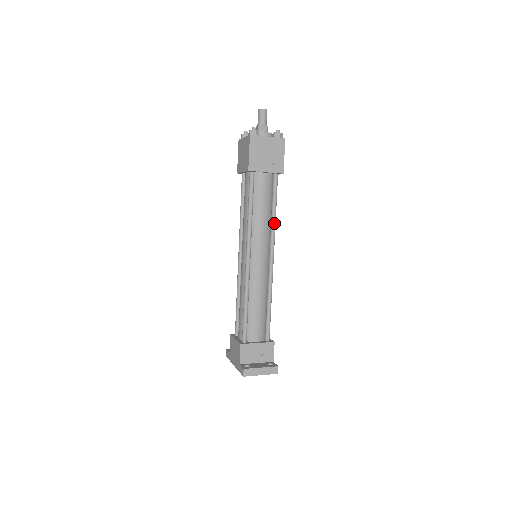
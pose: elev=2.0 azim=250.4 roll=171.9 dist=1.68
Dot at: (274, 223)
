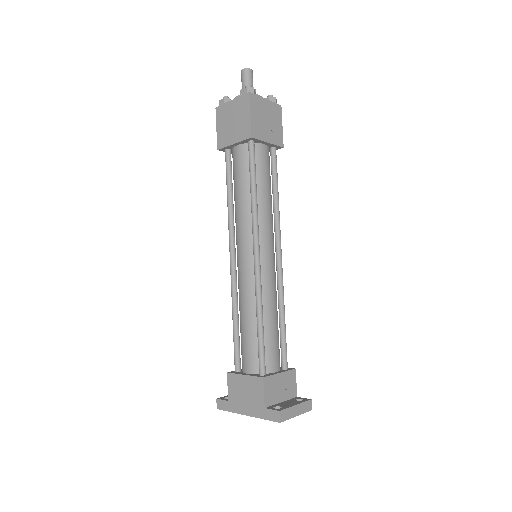
Dot at: (278, 210)
